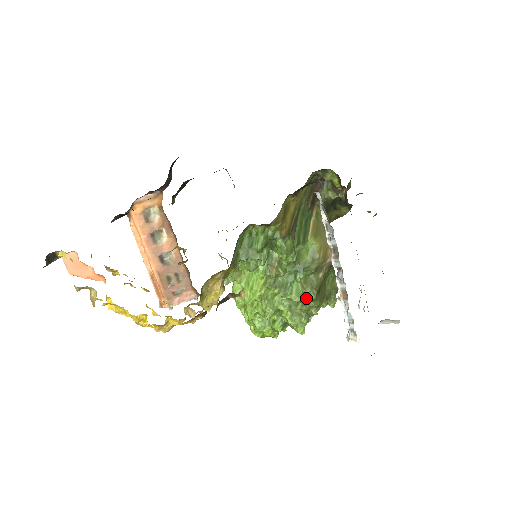
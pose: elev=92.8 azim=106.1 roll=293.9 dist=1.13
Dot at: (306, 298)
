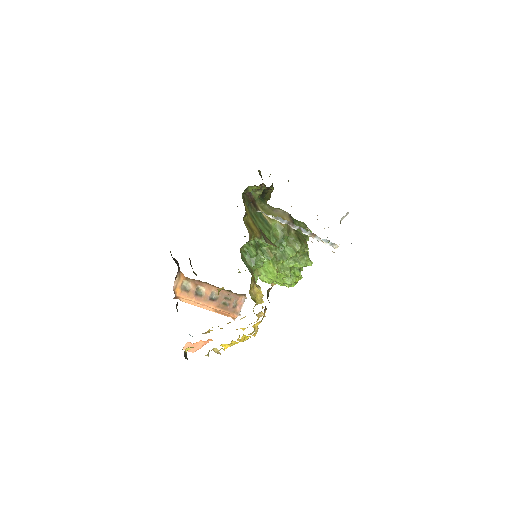
Dot at: (297, 249)
